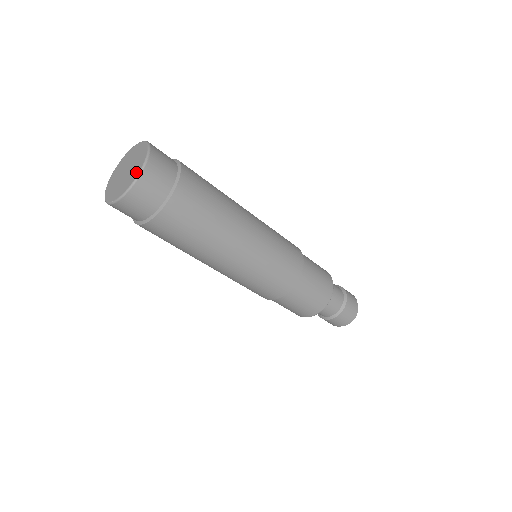
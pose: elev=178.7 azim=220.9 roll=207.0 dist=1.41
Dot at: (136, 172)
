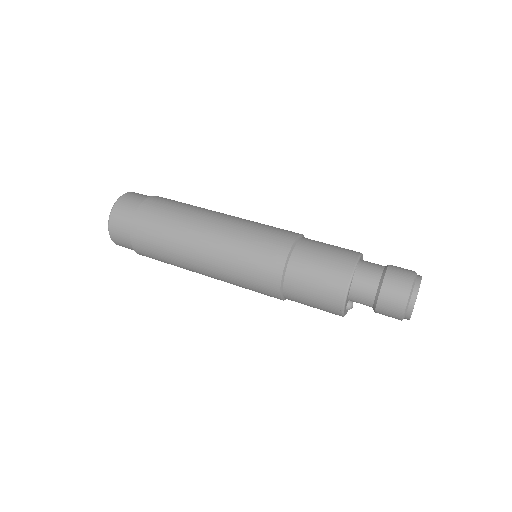
Dot at: occluded
